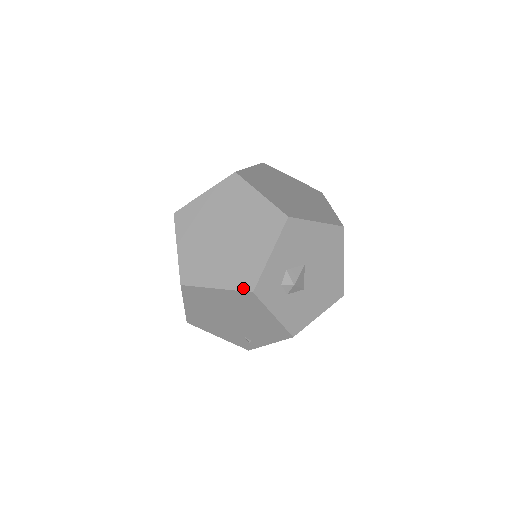
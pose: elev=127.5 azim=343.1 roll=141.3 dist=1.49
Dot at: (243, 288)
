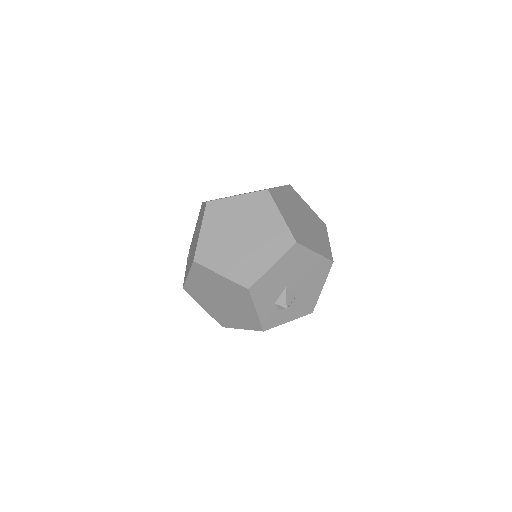
Dot at: (256, 329)
